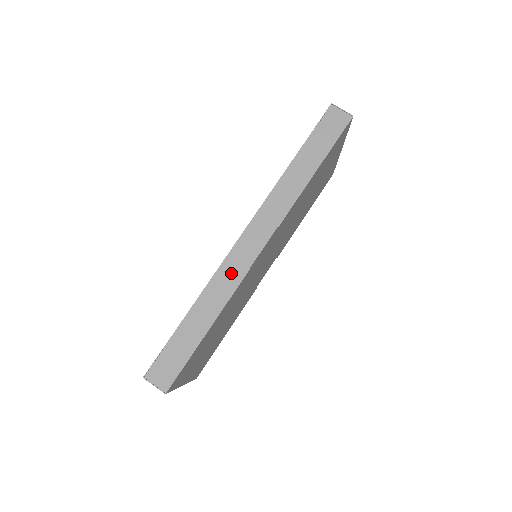
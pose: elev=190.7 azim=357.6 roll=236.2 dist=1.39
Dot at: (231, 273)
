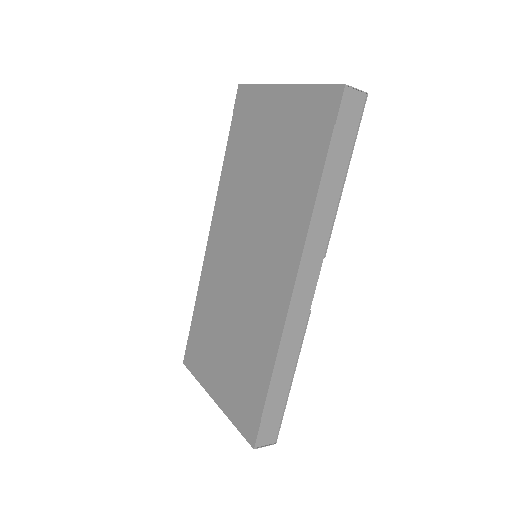
Dot at: (296, 324)
